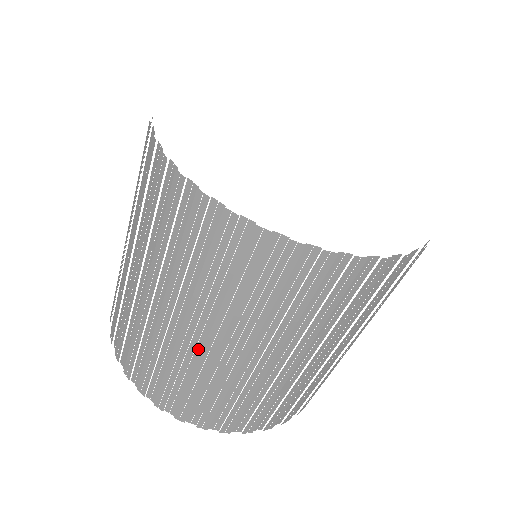
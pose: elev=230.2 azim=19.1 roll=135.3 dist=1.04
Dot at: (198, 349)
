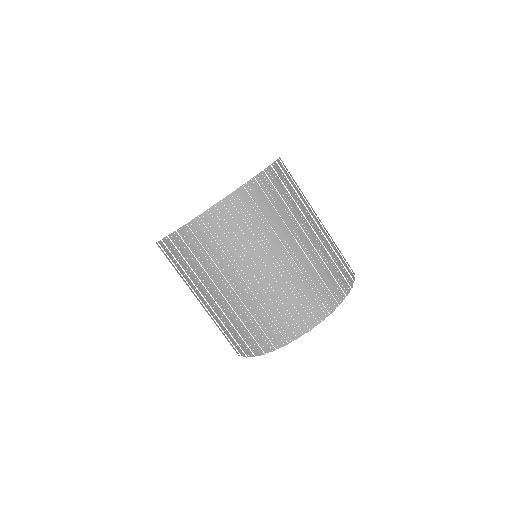
Dot at: (222, 304)
